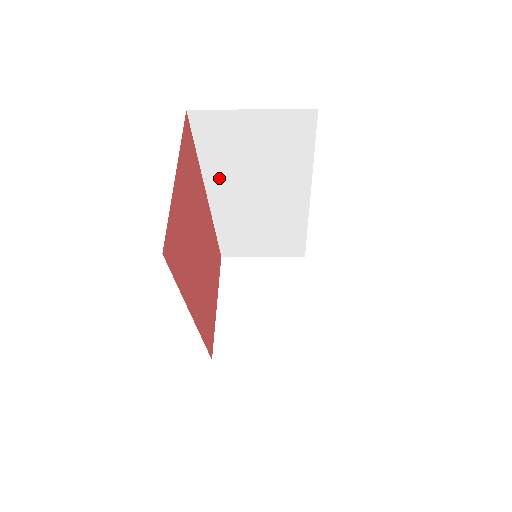
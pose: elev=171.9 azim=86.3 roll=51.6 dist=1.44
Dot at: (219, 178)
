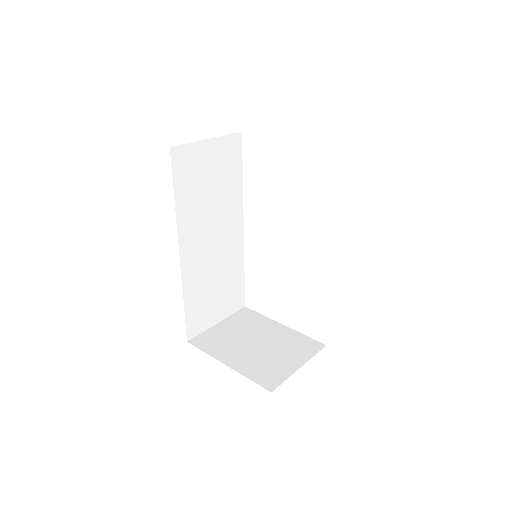
Dot at: (188, 222)
